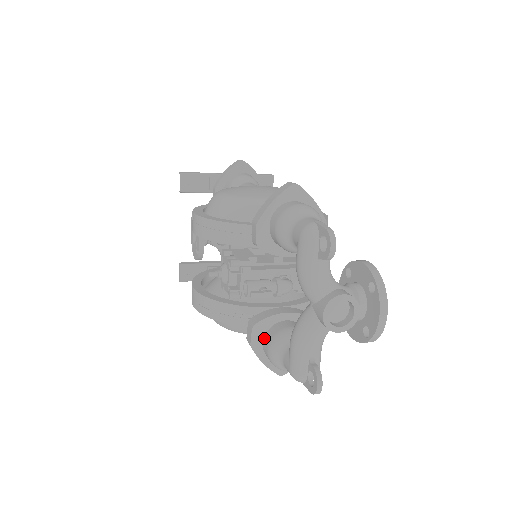
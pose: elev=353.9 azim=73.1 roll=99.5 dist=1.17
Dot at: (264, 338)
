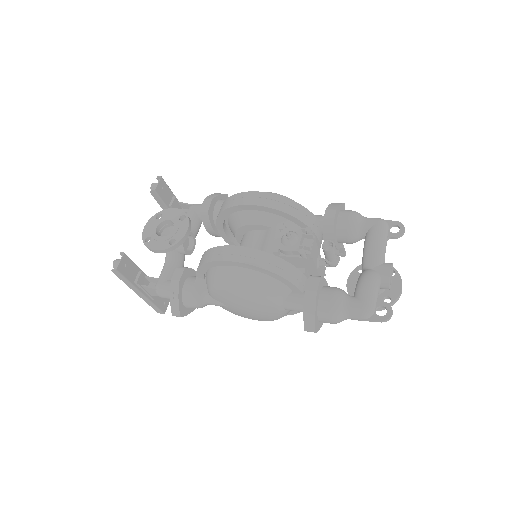
Dot at: (321, 291)
